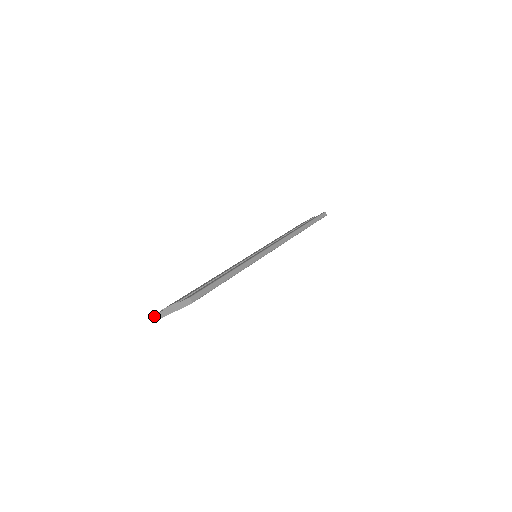
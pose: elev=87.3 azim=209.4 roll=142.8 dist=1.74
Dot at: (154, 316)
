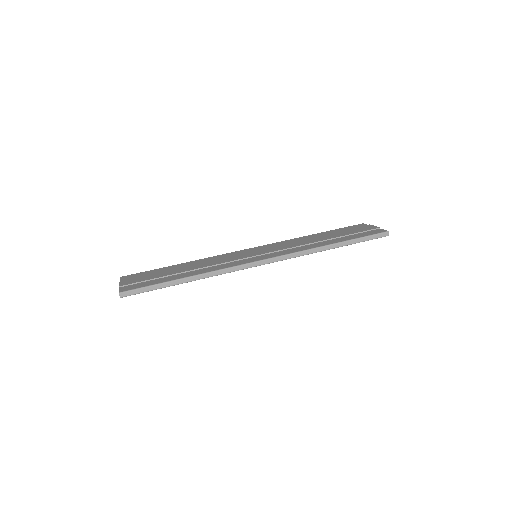
Dot at: (120, 278)
